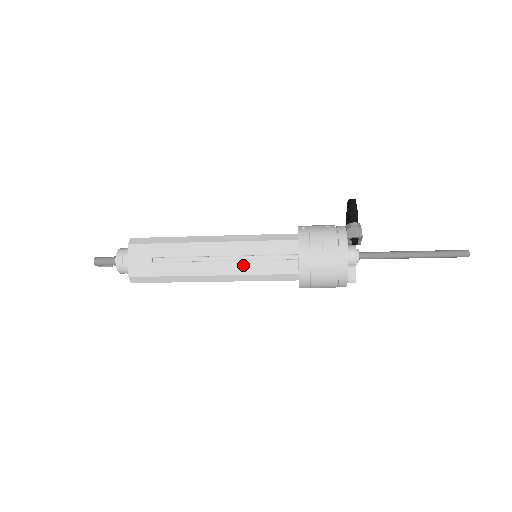
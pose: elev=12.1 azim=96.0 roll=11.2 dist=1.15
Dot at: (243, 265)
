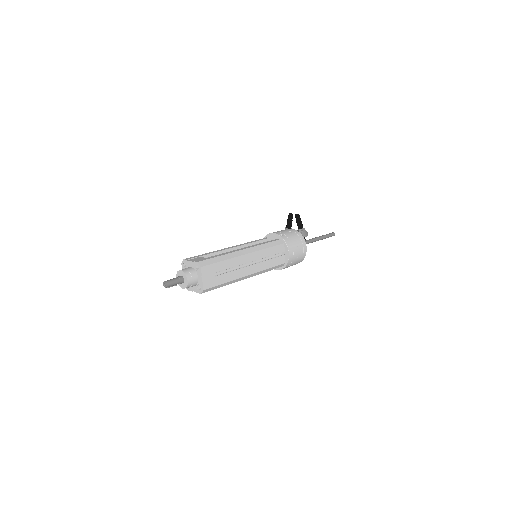
Dot at: (262, 265)
